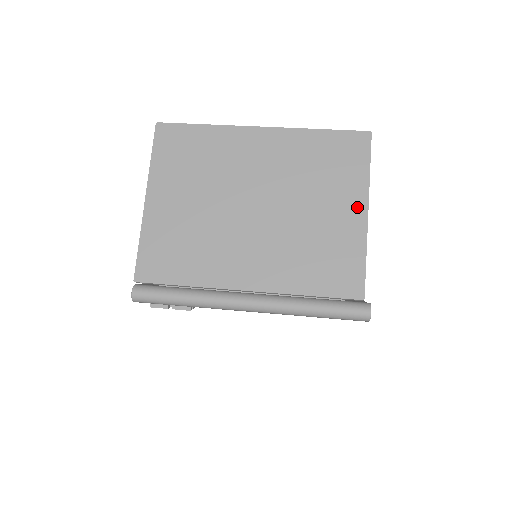
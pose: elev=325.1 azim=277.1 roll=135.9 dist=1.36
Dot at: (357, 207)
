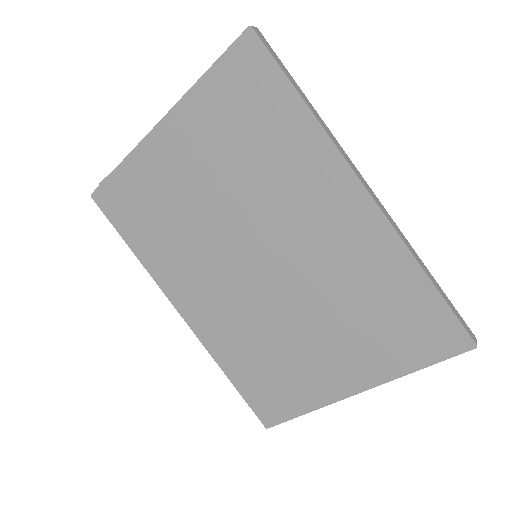
Dot at: (353, 379)
